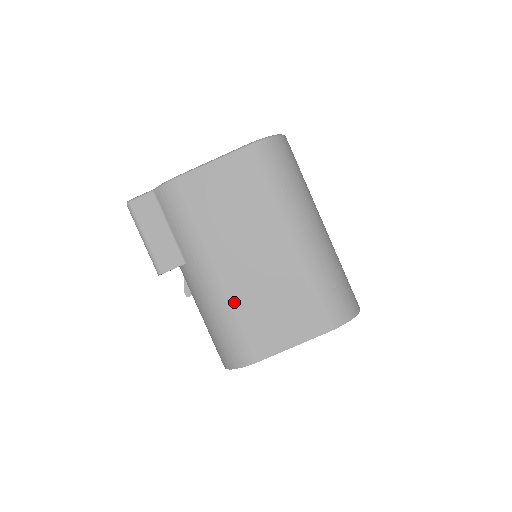
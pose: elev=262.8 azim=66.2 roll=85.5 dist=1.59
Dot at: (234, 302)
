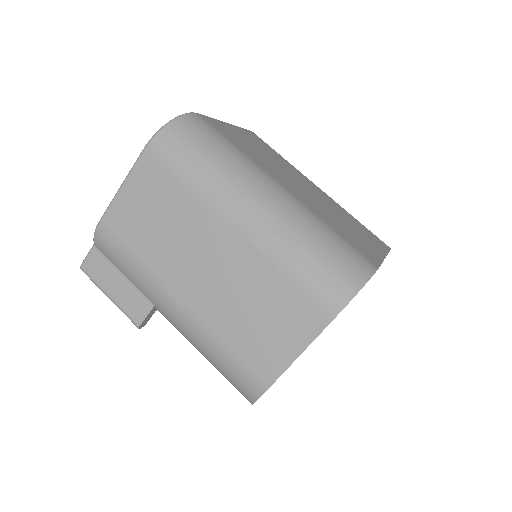
Dot at: (212, 328)
